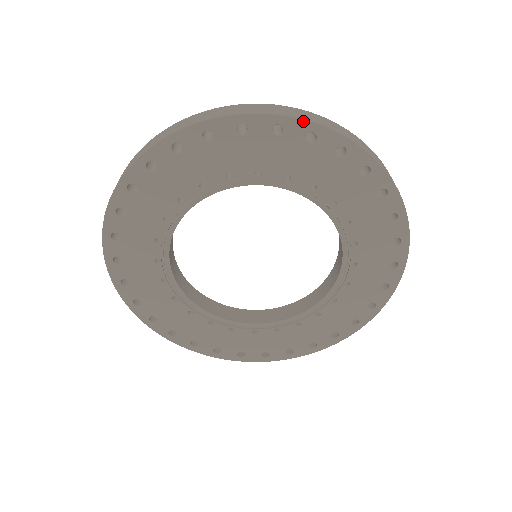
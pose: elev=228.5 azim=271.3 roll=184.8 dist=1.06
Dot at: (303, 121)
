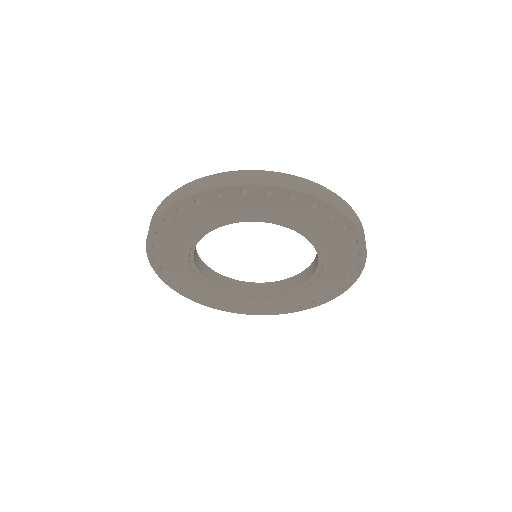
Dot at: (360, 234)
